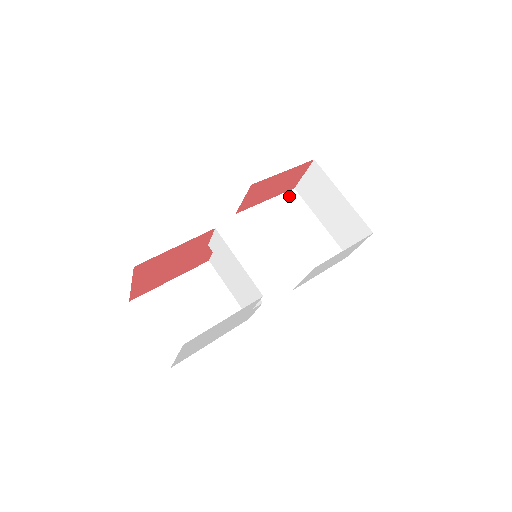
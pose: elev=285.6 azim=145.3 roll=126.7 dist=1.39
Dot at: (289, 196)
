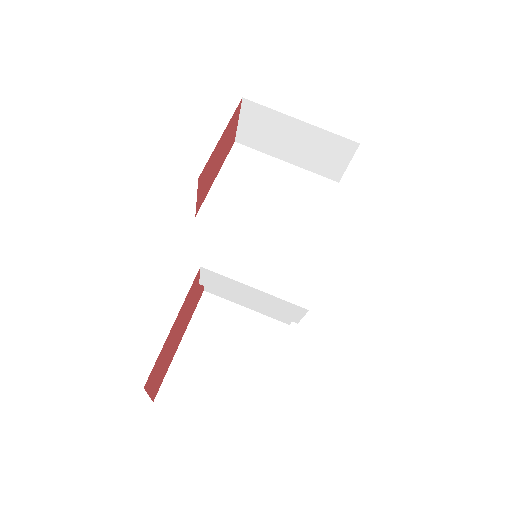
Dot at: (235, 155)
